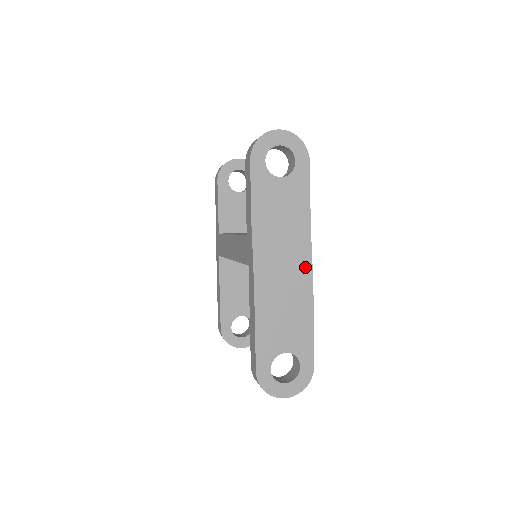
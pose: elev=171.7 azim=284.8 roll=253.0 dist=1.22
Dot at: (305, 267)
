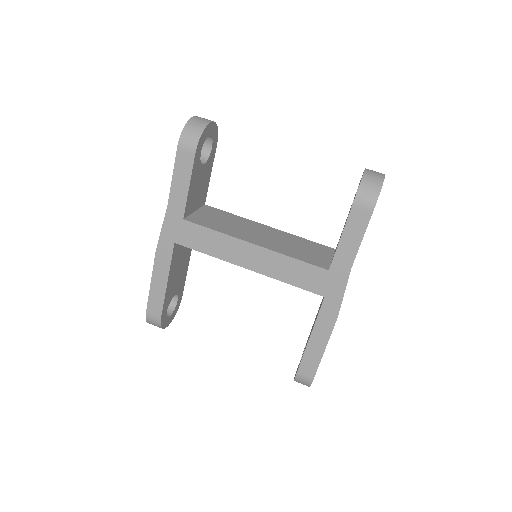
Dot at: occluded
